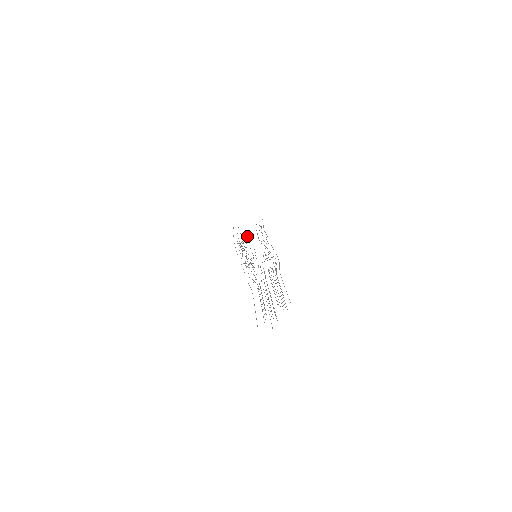
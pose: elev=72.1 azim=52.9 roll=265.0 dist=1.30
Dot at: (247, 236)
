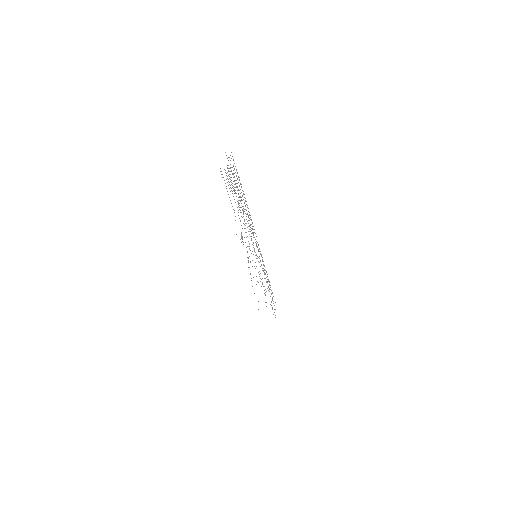
Dot at: occluded
